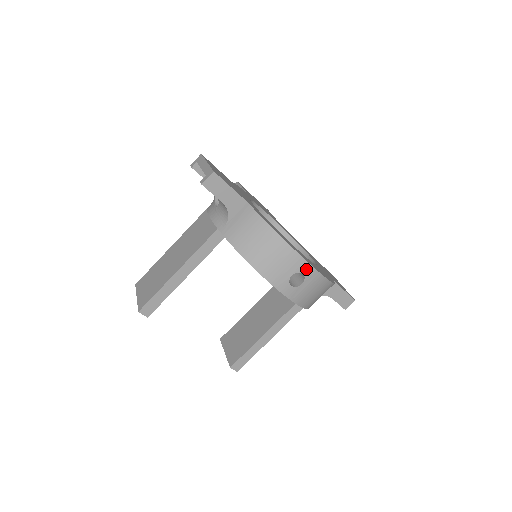
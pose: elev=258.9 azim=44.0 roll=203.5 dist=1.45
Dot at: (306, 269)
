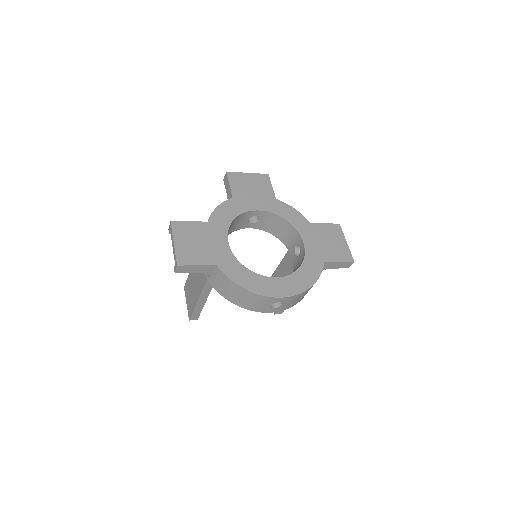
Dot at: (279, 300)
